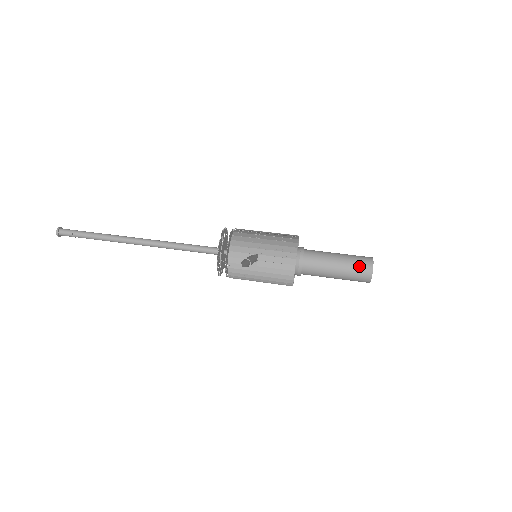
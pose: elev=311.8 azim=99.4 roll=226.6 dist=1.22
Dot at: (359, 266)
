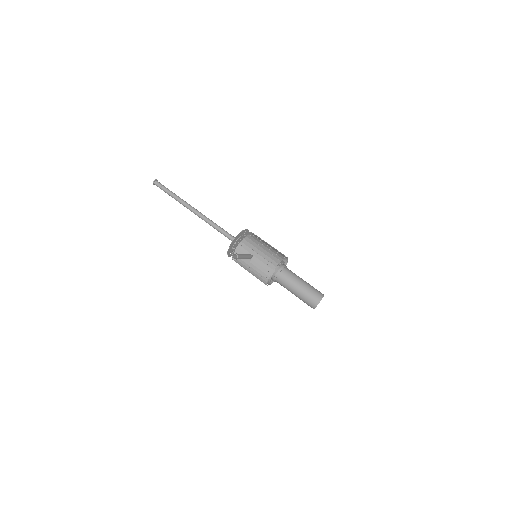
Dot at: (310, 295)
